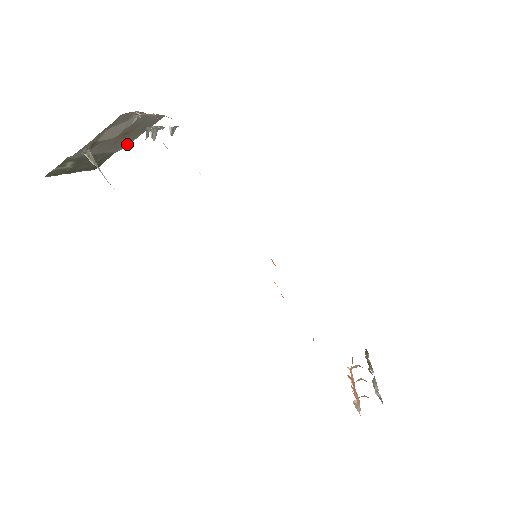
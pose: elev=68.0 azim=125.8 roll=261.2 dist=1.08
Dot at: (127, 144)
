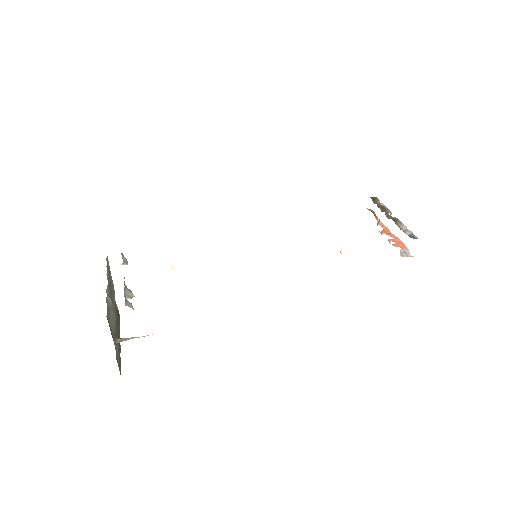
Dot at: occluded
